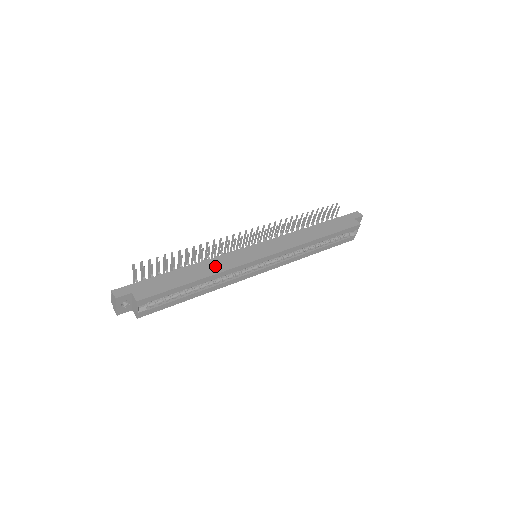
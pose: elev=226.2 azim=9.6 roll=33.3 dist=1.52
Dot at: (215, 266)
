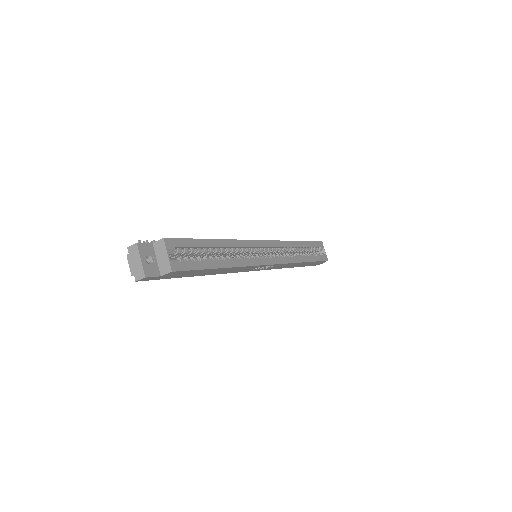
Dot at: occluded
